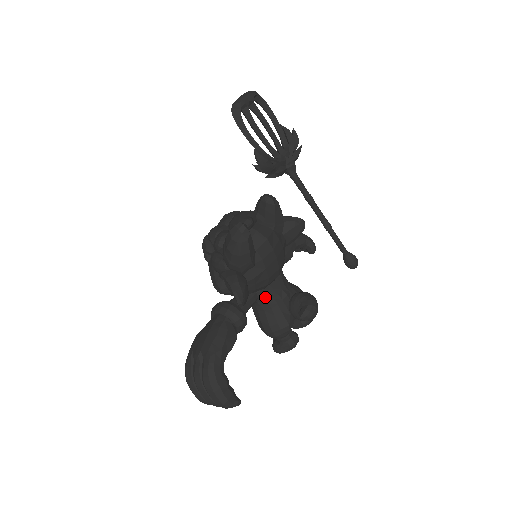
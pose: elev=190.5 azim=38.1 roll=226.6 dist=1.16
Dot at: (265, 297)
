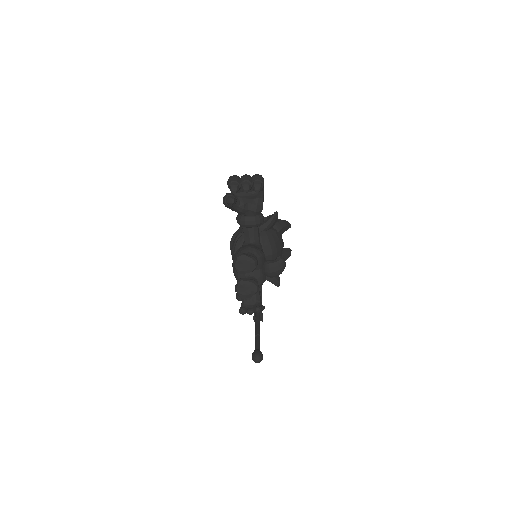
Dot at: (261, 246)
